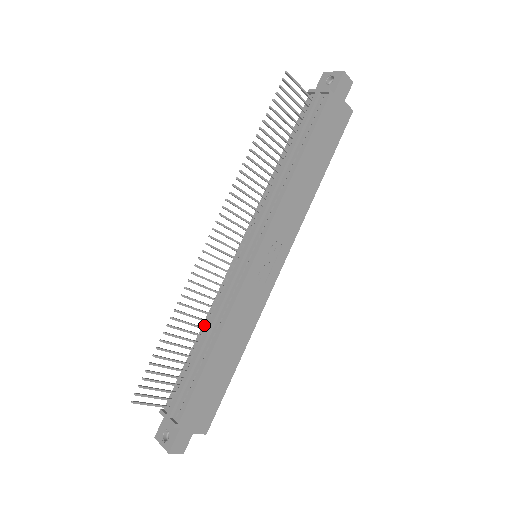
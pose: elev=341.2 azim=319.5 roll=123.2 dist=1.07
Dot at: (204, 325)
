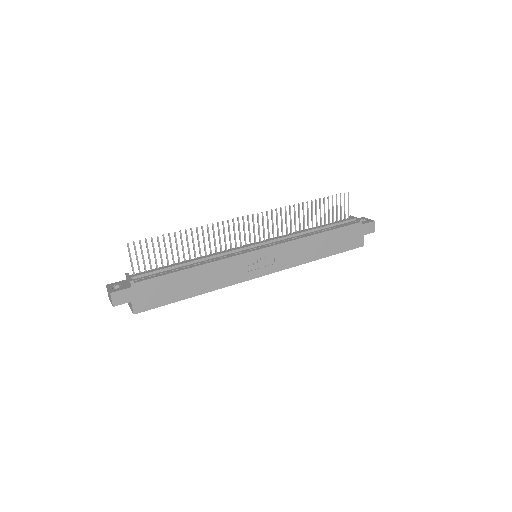
Dot at: occluded
